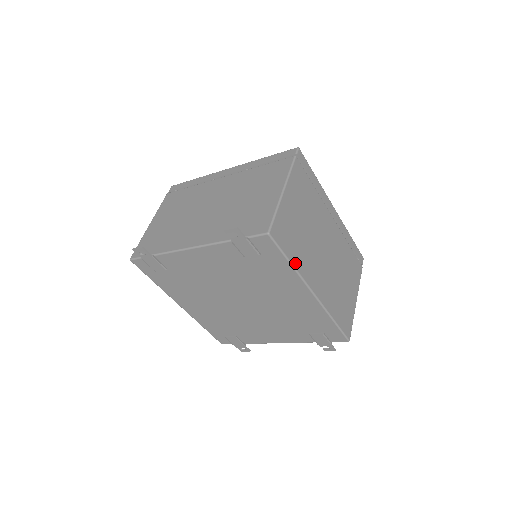
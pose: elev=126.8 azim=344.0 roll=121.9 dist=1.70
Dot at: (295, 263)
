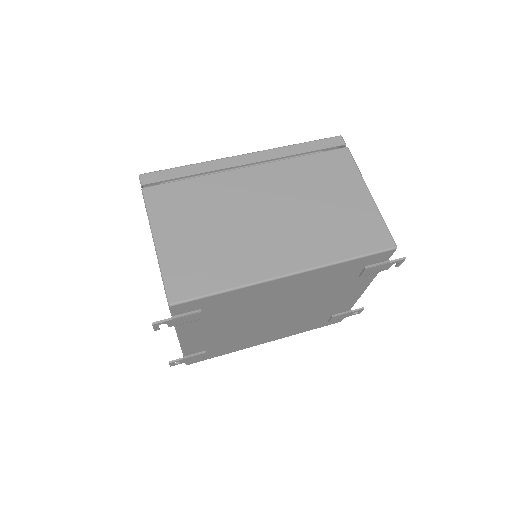
Dot at: (232, 283)
